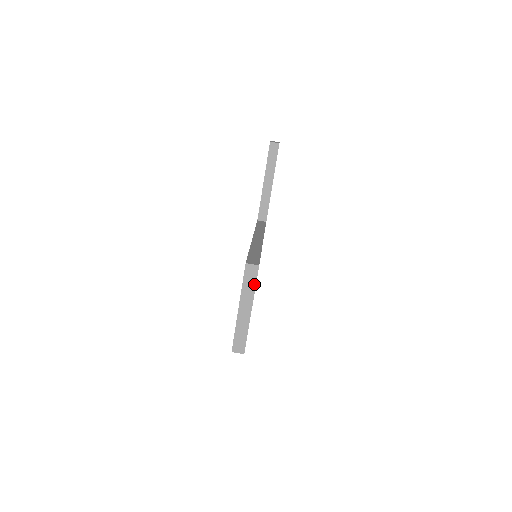
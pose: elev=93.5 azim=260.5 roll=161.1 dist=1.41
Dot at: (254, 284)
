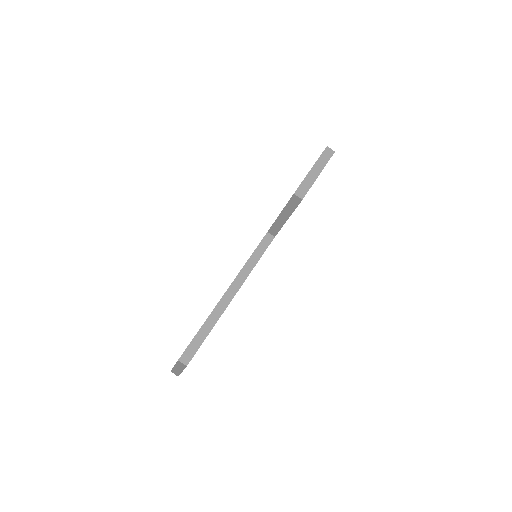
Dot at: (184, 368)
